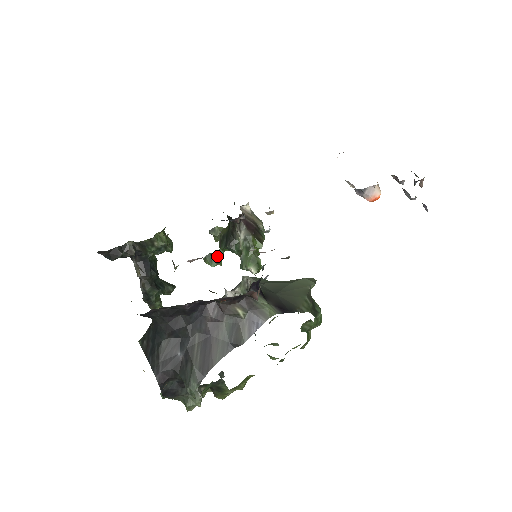
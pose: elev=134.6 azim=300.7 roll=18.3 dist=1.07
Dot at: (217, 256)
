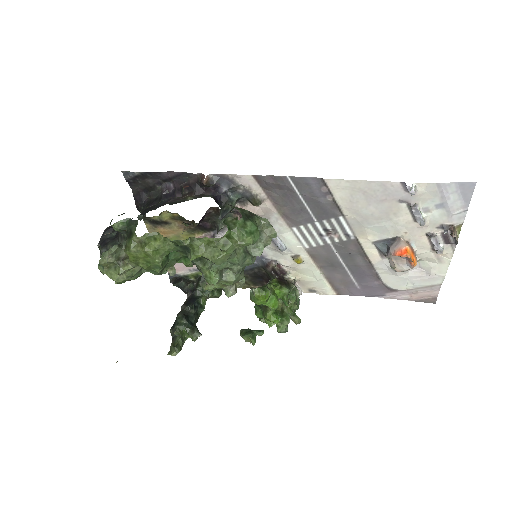
Dot at: (253, 332)
